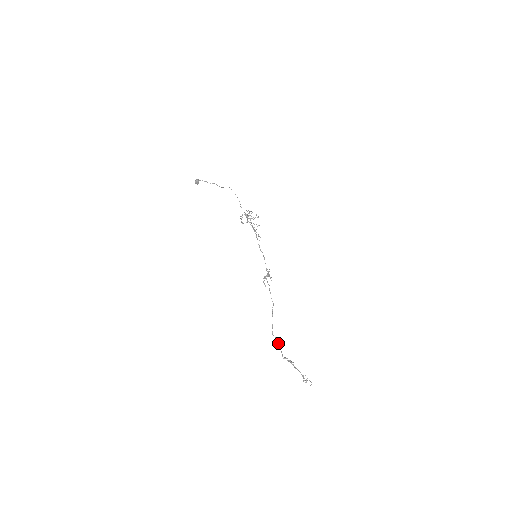
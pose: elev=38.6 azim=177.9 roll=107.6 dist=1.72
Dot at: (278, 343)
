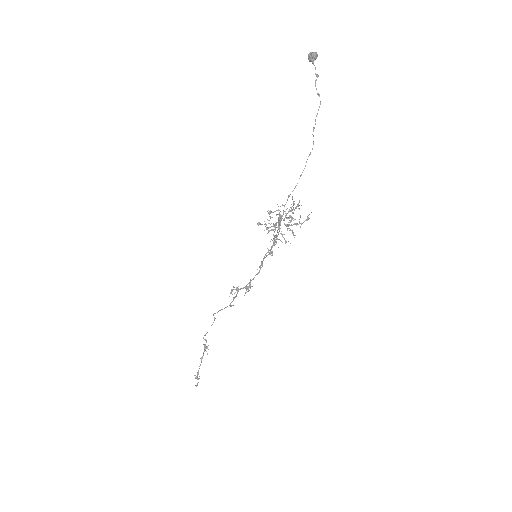
Dot at: (212, 324)
